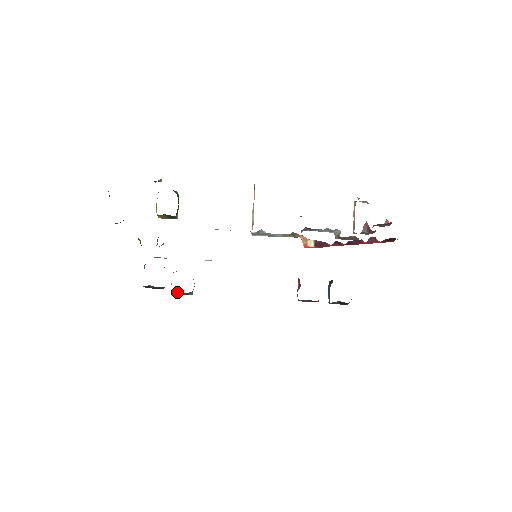
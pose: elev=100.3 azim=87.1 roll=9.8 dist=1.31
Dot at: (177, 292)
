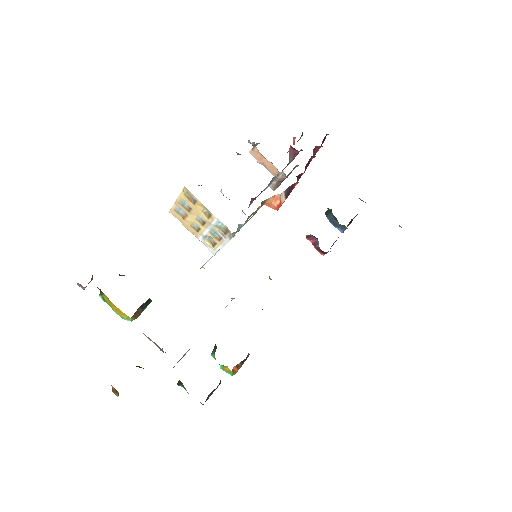
Dot at: (237, 369)
